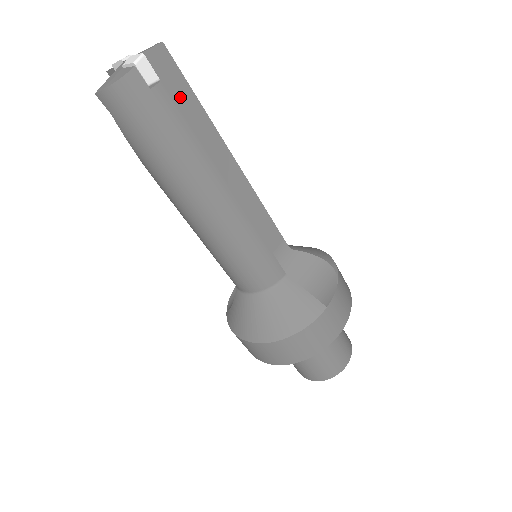
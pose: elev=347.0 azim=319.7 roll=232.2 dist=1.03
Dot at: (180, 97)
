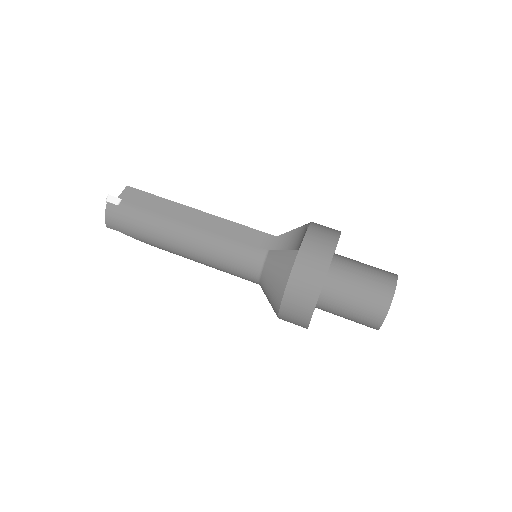
Dot at: (147, 202)
